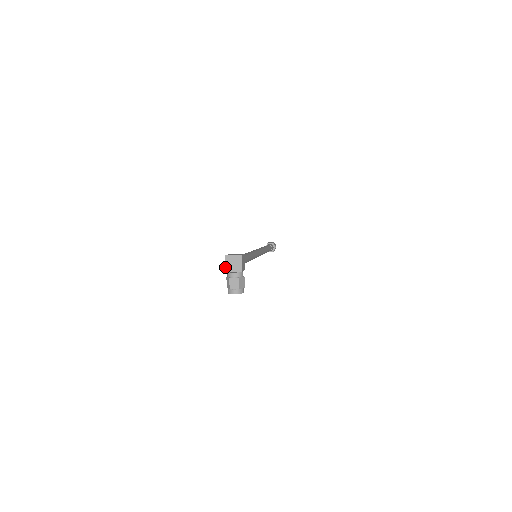
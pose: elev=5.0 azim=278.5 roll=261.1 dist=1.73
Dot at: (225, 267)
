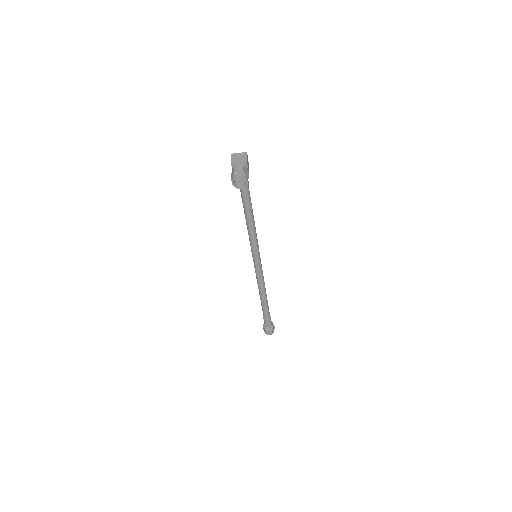
Dot at: (231, 160)
